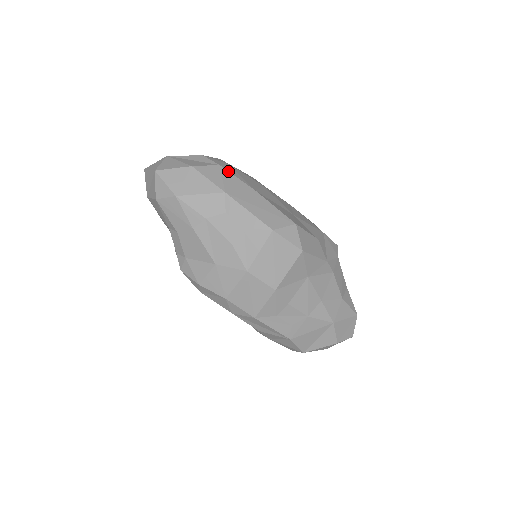
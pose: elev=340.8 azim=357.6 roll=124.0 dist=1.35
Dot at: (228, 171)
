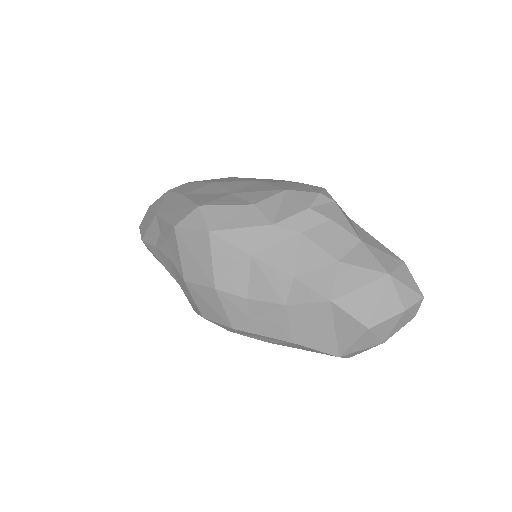
Dot at: (171, 192)
